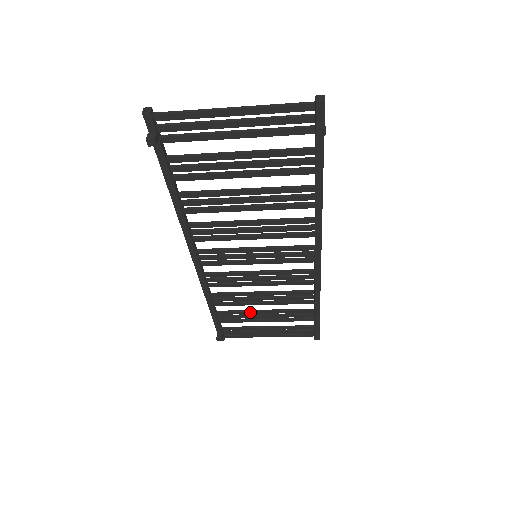
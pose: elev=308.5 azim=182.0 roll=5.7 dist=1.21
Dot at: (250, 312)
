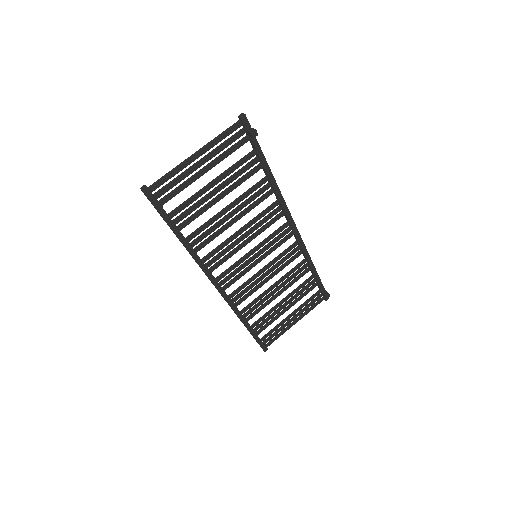
Dot at: (273, 309)
